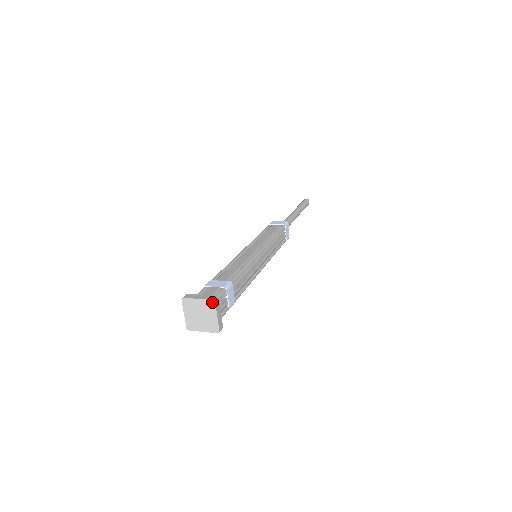
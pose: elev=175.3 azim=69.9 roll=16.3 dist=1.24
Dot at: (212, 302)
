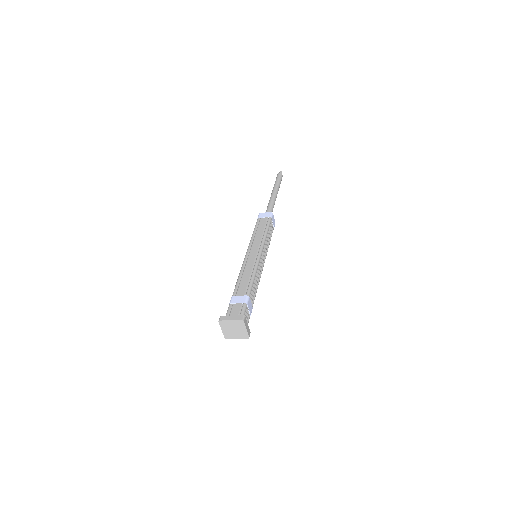
Dot at: (242, 321)
